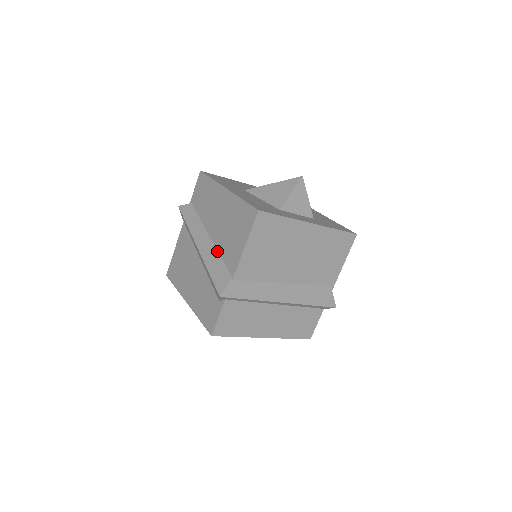
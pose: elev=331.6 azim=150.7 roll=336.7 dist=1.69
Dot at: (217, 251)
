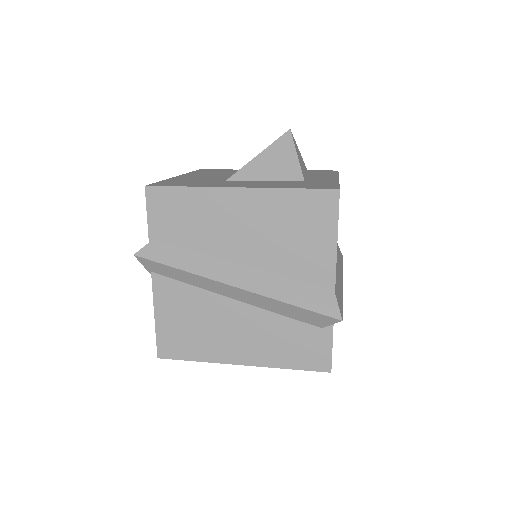
Dot at: (275, 274)
